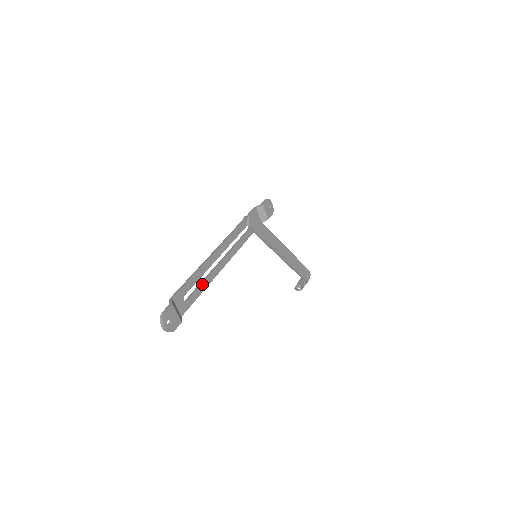
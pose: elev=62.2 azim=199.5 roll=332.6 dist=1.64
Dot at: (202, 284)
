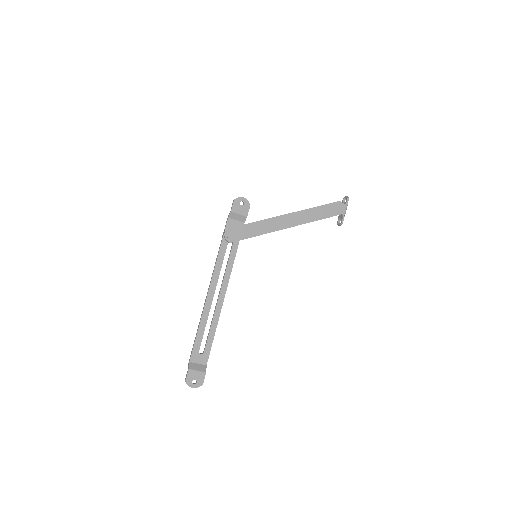
Dot at: (210, 329)
